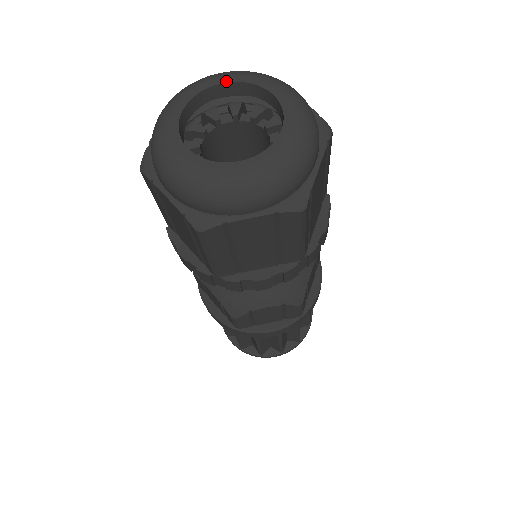
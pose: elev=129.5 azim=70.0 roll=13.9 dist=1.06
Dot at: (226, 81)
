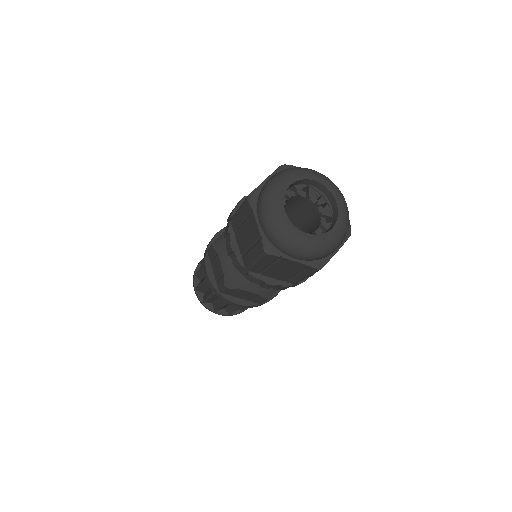
Dot at: (291, 183)
